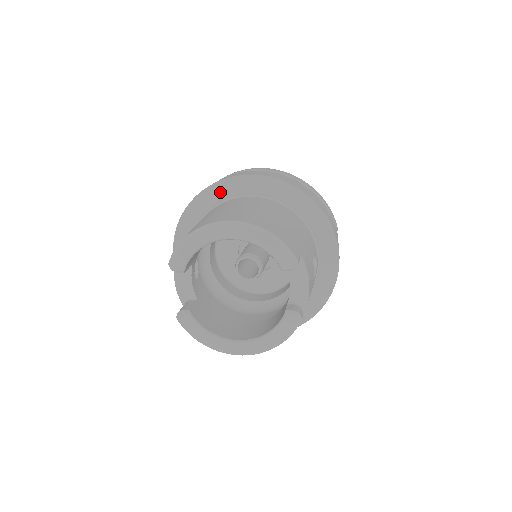
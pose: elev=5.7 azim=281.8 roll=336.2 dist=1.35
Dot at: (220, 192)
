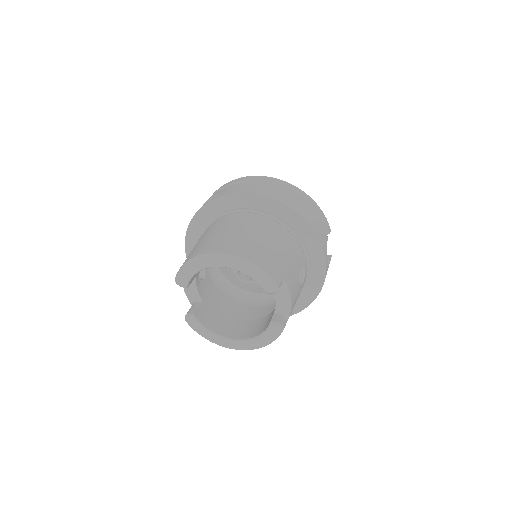
Dot at: (221, 206)
